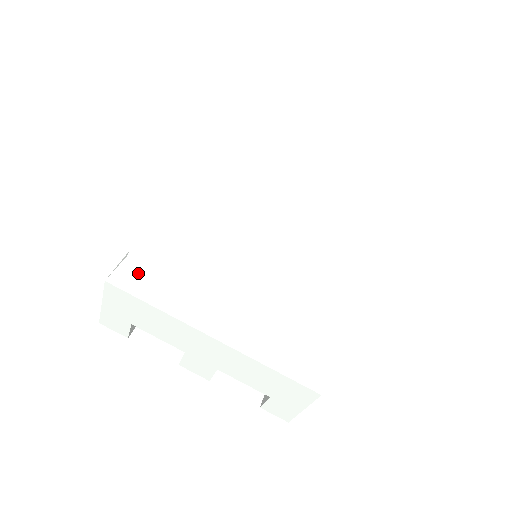
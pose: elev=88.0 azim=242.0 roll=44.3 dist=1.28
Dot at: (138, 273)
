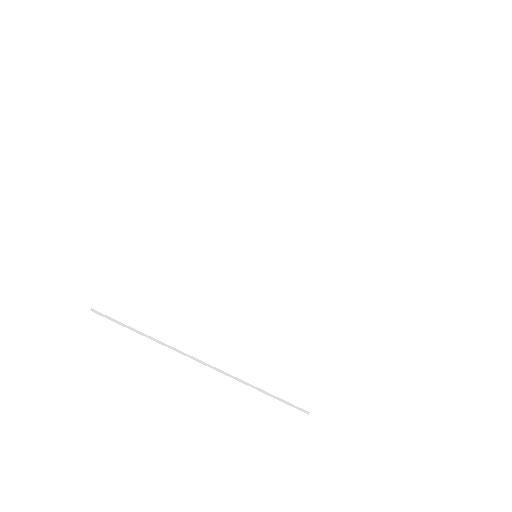
Dot at: occluded
